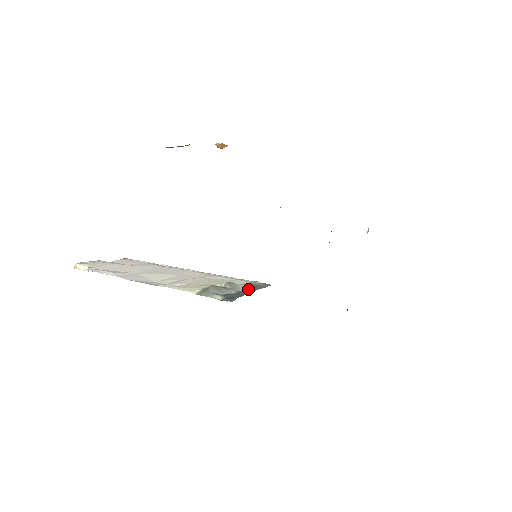
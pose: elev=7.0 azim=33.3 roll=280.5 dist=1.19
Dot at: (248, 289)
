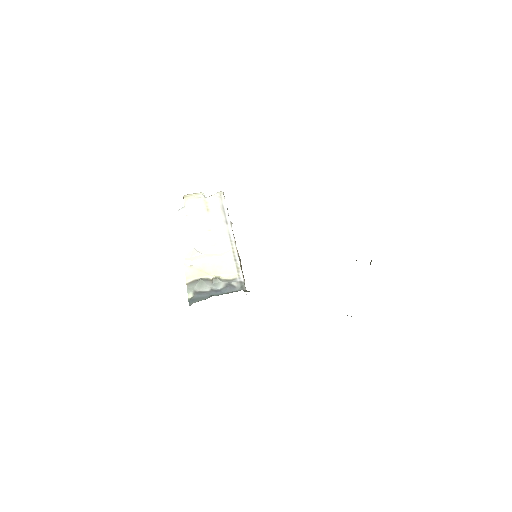
Dot at: (222, 289)
